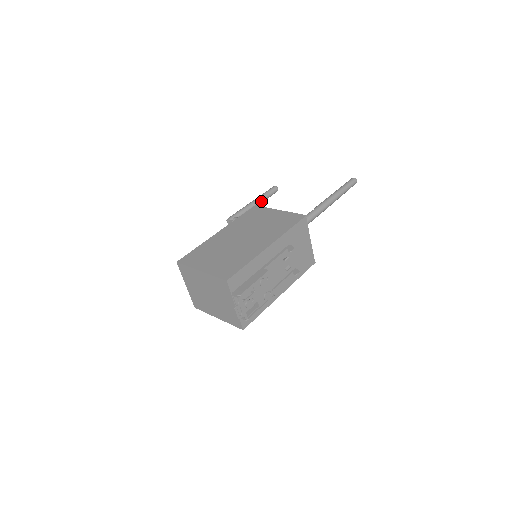
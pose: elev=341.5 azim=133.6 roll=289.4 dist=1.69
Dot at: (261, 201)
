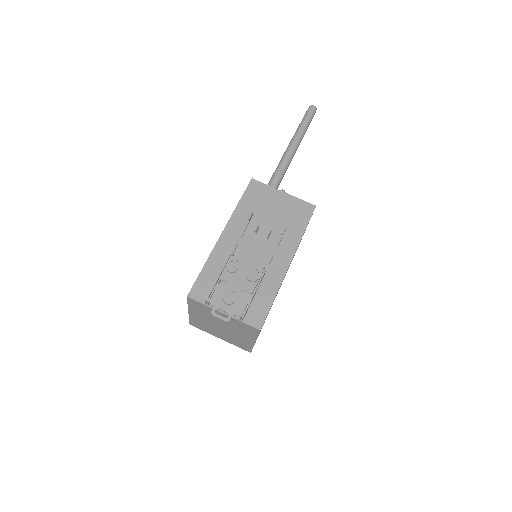
Dot at: occluded
